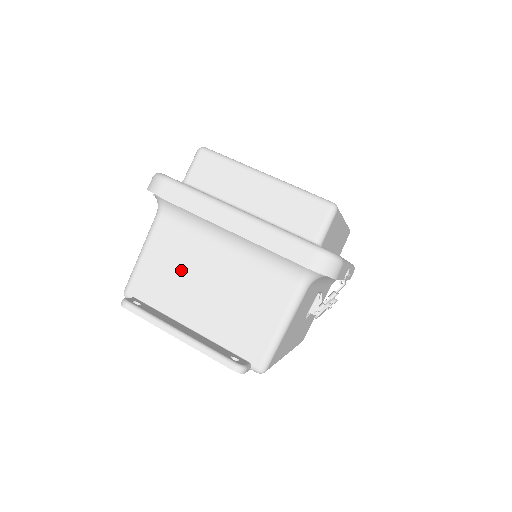
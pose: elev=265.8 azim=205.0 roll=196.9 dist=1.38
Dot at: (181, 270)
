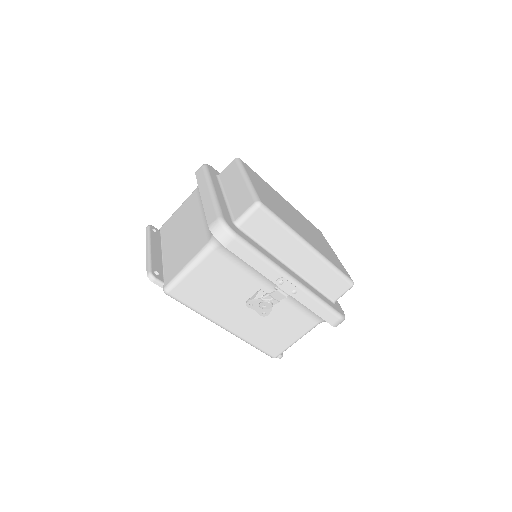
Dot at: (181, 221)
